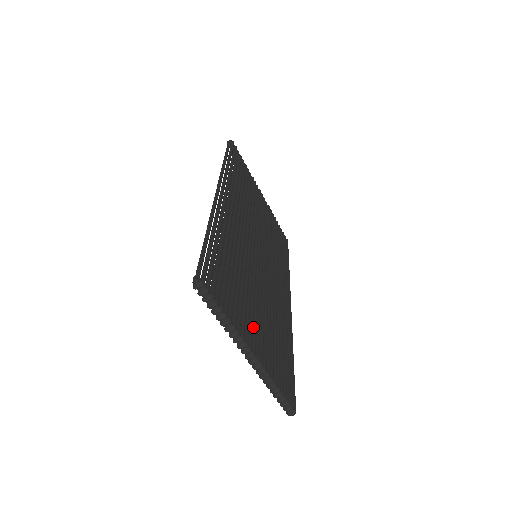
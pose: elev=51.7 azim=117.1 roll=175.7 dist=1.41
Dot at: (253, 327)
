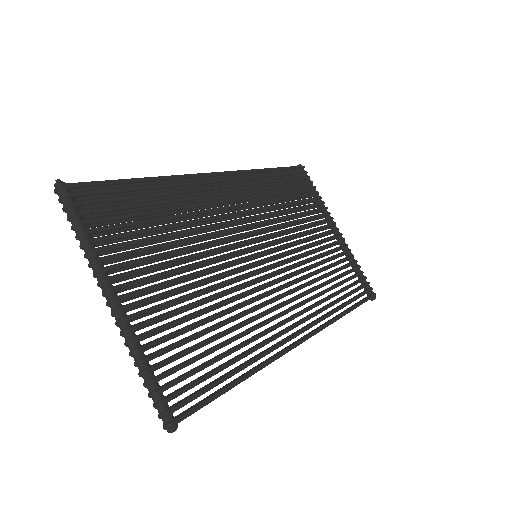
Dot at: (151, 285)
